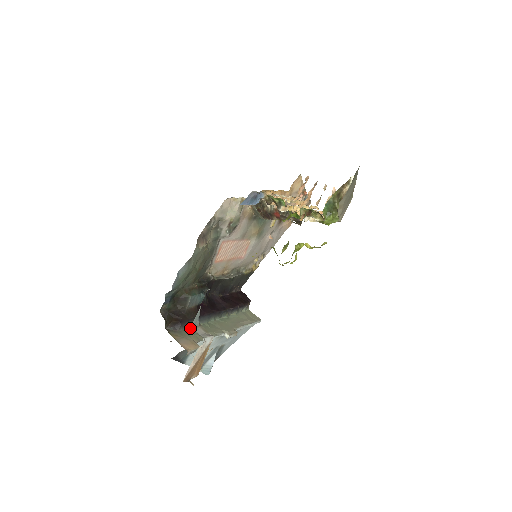
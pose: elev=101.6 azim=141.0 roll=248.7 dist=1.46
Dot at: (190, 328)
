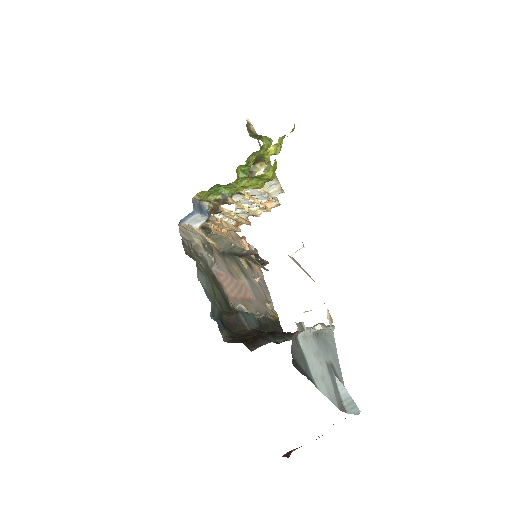
Dot at: occluded
